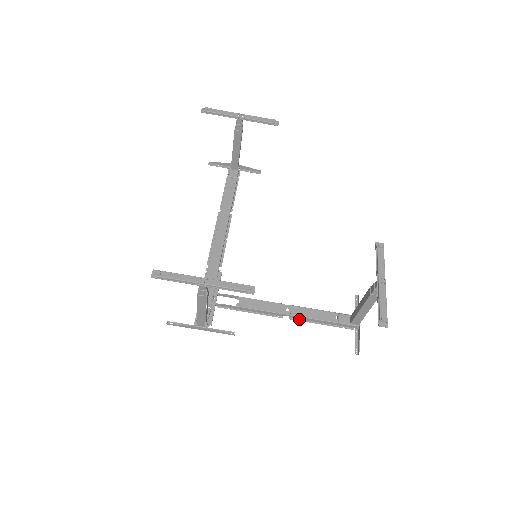
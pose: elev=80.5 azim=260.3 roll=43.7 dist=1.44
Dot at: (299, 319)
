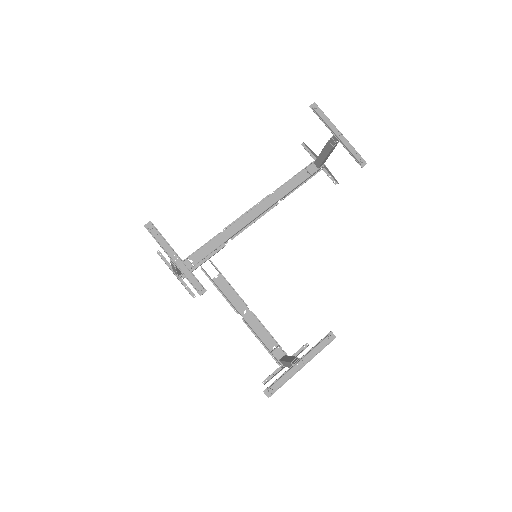
Dot at: (248, 325)
